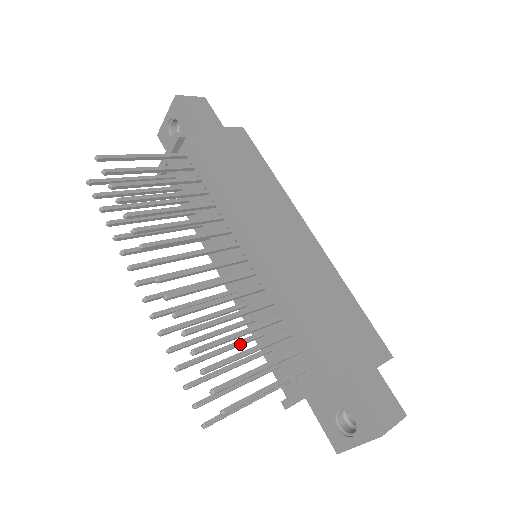
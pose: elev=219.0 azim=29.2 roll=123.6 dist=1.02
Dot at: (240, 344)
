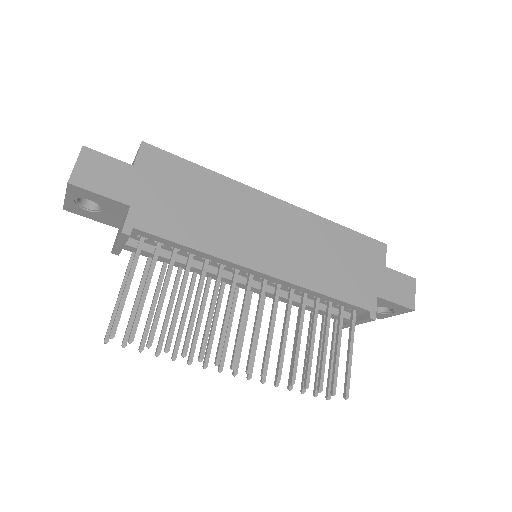
Dot at: occluded
